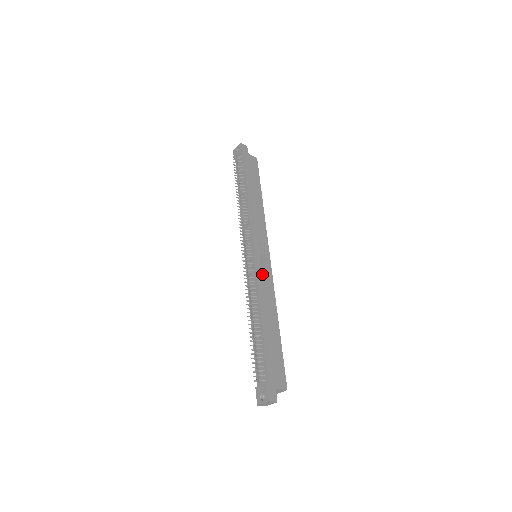
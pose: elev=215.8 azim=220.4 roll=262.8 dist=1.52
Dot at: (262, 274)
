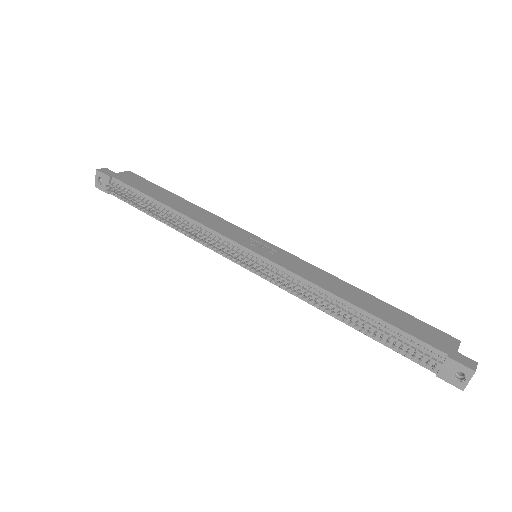
Dot at: (289, 264)
